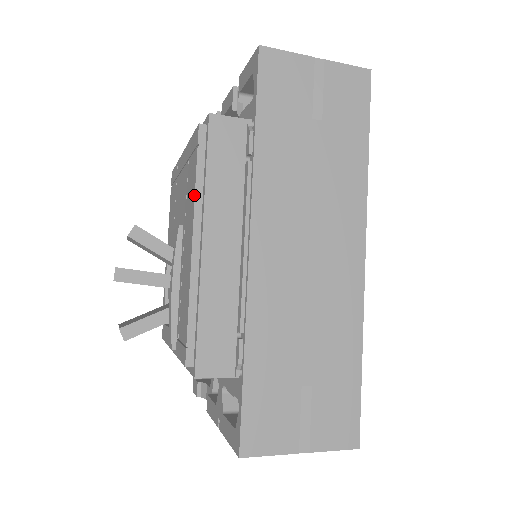
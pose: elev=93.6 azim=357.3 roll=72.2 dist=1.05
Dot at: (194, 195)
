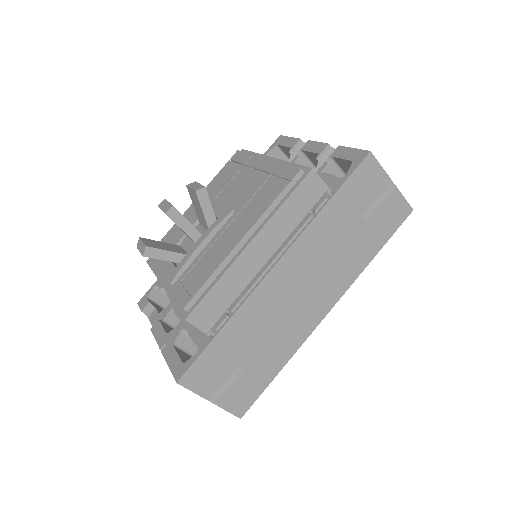
Dot at: (265, 209)
